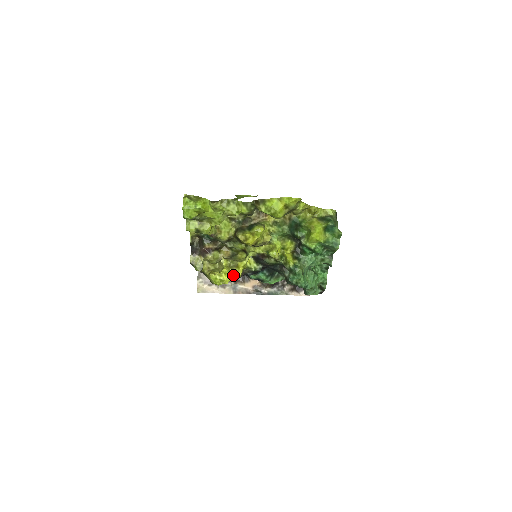
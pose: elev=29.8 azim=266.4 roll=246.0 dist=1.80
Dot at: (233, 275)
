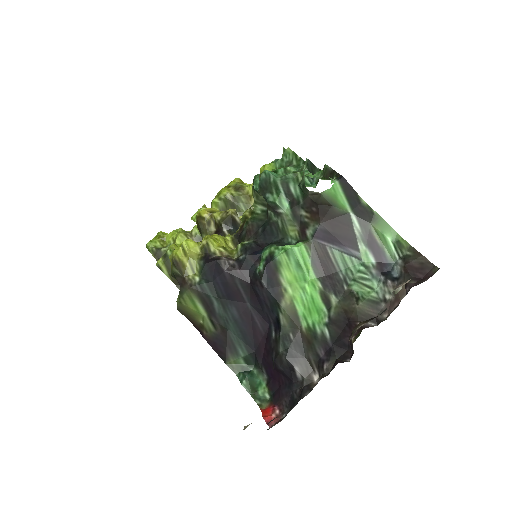
Dot at: (198, 243)
